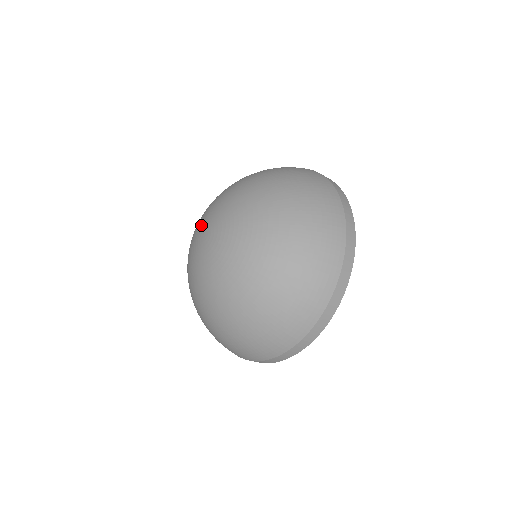
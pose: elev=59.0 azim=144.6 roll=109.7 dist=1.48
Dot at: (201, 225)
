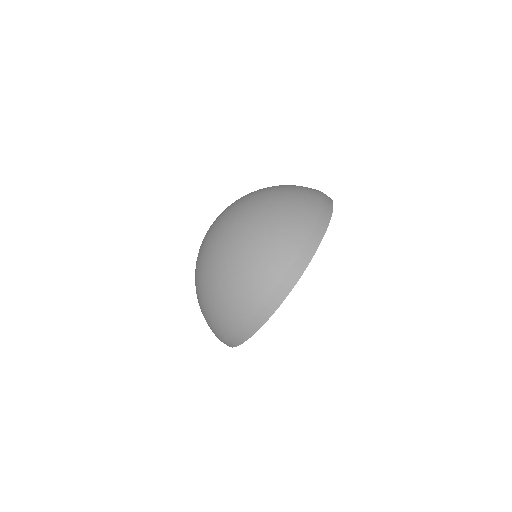
Dot at: occluded
